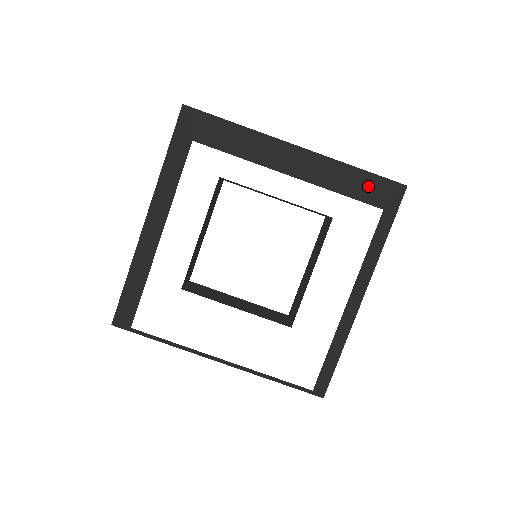
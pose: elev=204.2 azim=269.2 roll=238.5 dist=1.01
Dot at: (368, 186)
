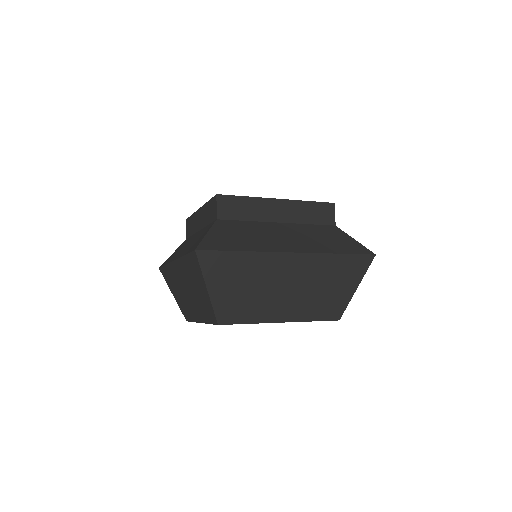
Dot at: (339, 288)
